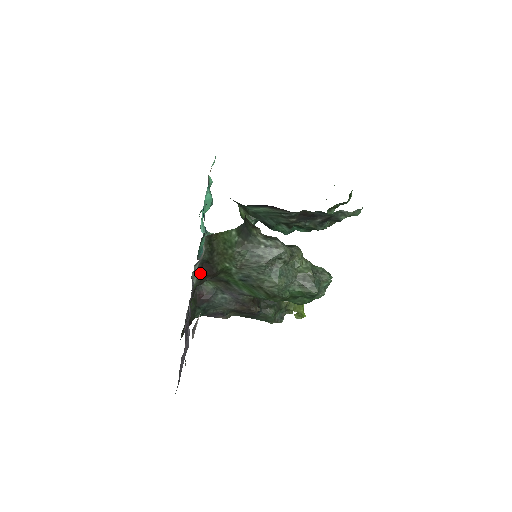
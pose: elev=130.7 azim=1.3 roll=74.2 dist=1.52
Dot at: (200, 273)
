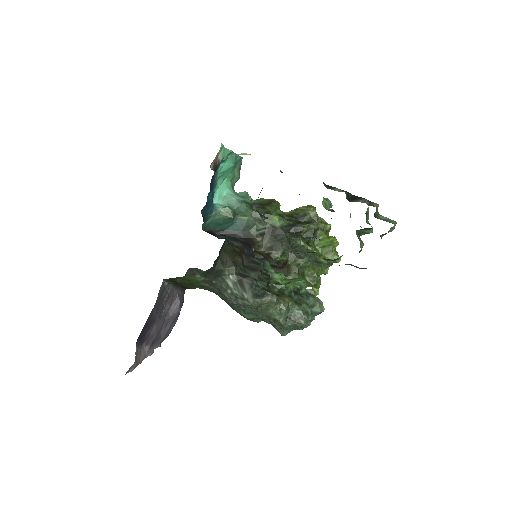
Dot at: (175, 285)
